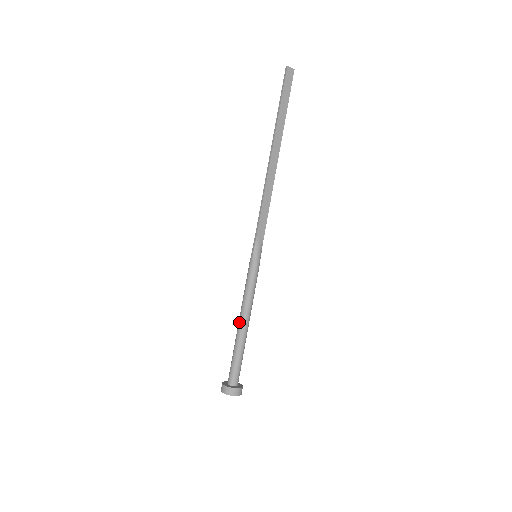
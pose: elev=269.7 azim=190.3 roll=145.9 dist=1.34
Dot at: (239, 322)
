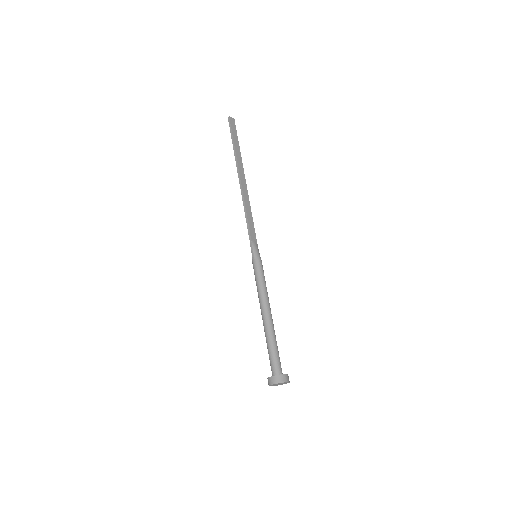
Dot at: (263, 315)
